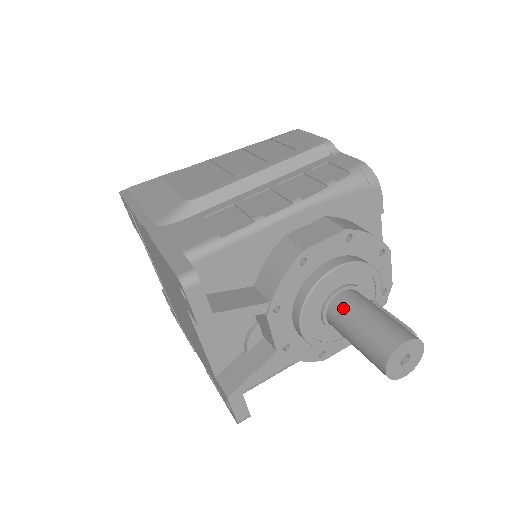
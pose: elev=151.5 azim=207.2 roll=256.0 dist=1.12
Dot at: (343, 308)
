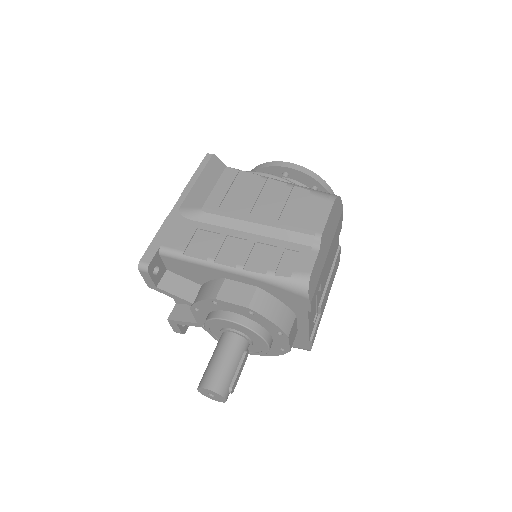
Dot at: (222, 342)
